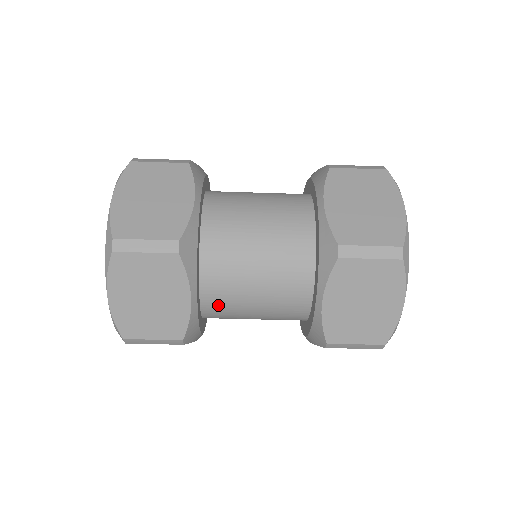
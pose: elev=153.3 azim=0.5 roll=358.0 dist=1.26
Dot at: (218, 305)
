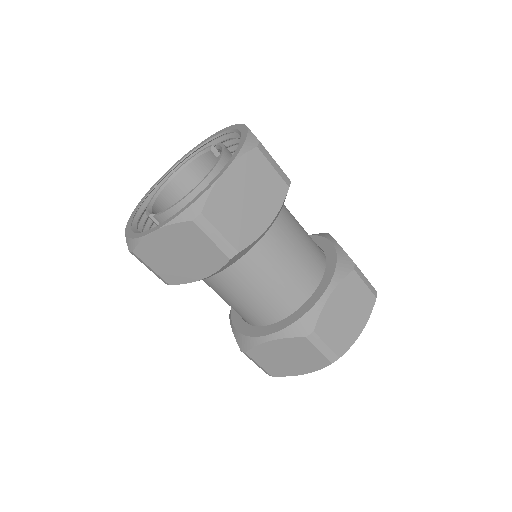
Dot at: (256, 254)
